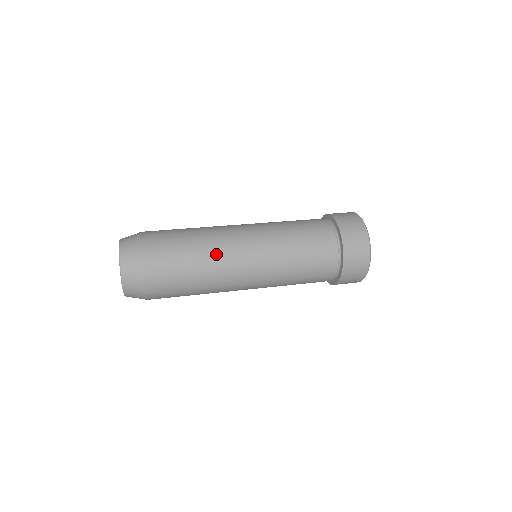
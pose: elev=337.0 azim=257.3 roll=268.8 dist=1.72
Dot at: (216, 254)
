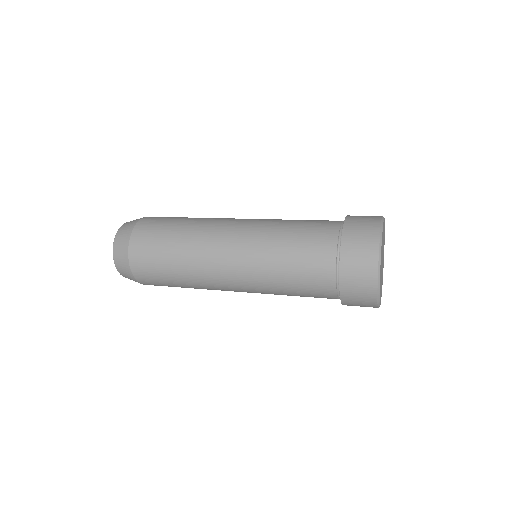
Dot at: (205, 220)
